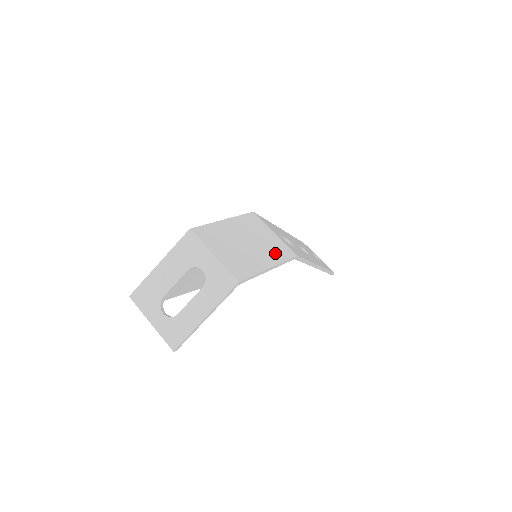
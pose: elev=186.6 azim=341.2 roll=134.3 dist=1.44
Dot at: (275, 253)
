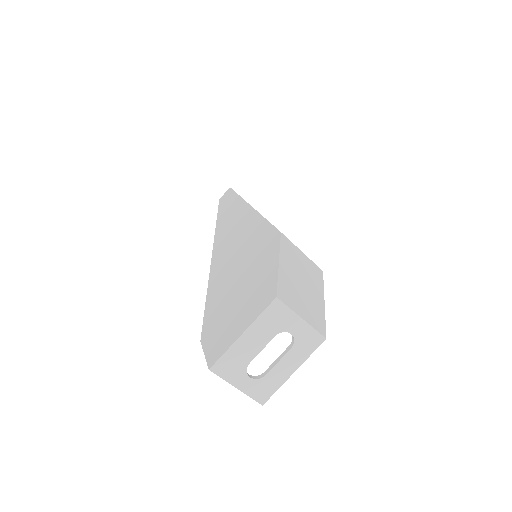
Dot at: (316, 280)
